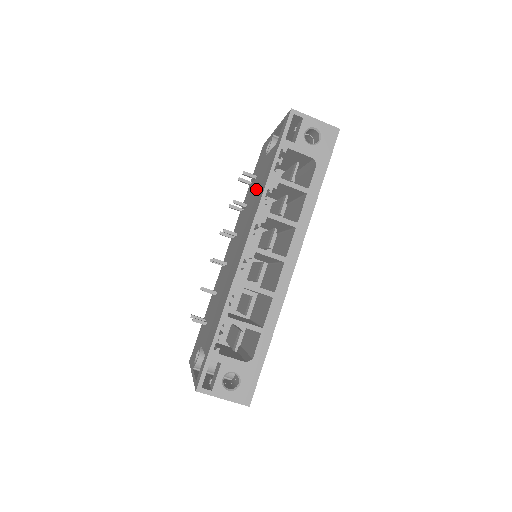
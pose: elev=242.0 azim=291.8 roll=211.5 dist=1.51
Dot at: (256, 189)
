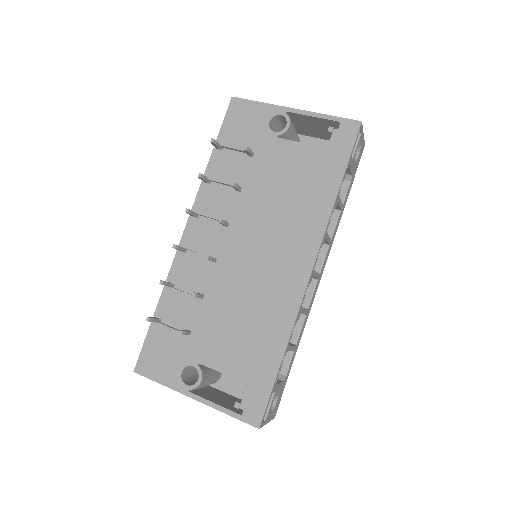
Dot at: (281, 185)
